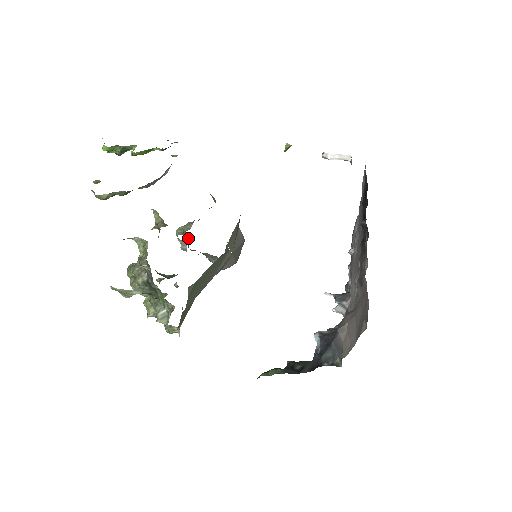
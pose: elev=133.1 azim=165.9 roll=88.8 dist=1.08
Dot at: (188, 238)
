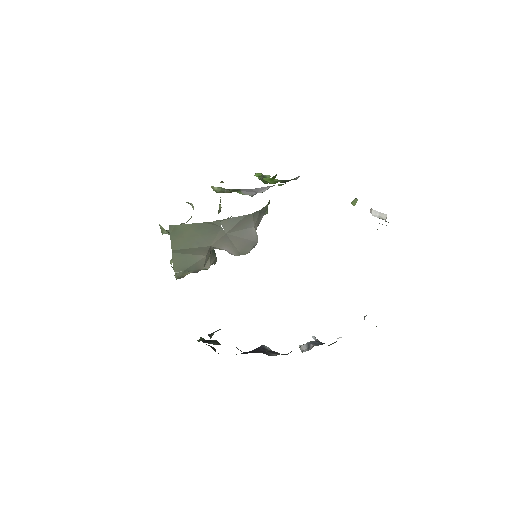
Dot at: occluded
